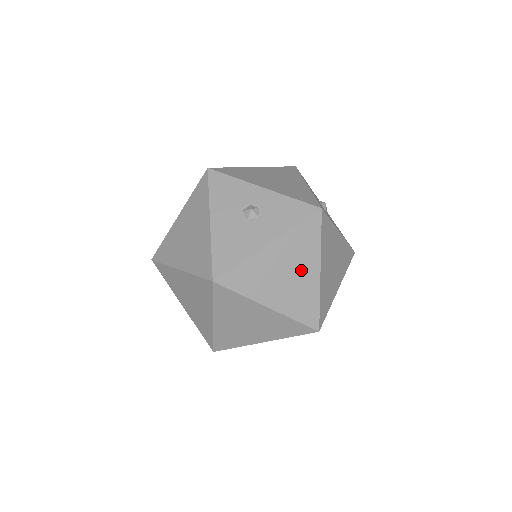
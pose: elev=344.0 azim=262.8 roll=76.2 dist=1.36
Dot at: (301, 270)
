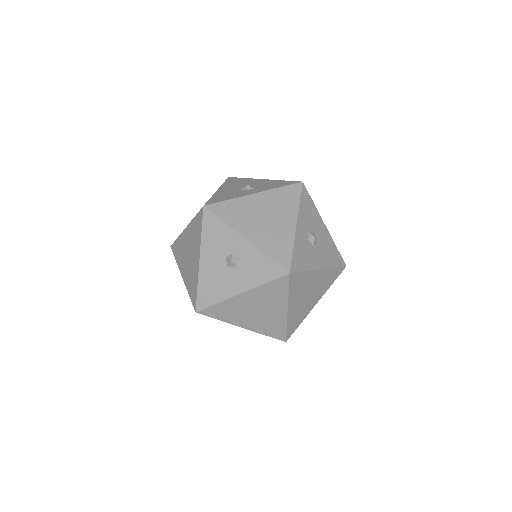
Dot at: (270, 309)
